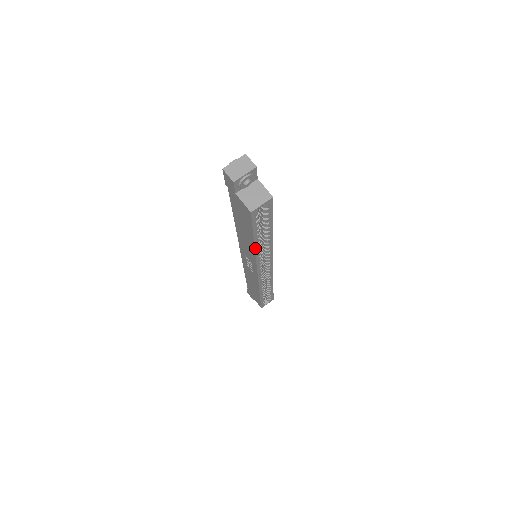
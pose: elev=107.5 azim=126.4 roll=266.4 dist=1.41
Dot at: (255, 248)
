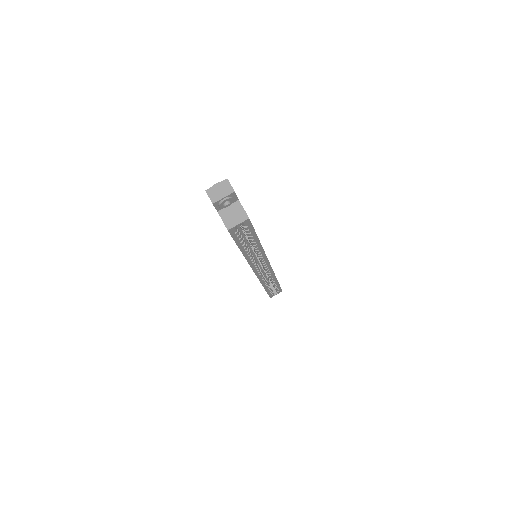
Dot at: (244, 255)
